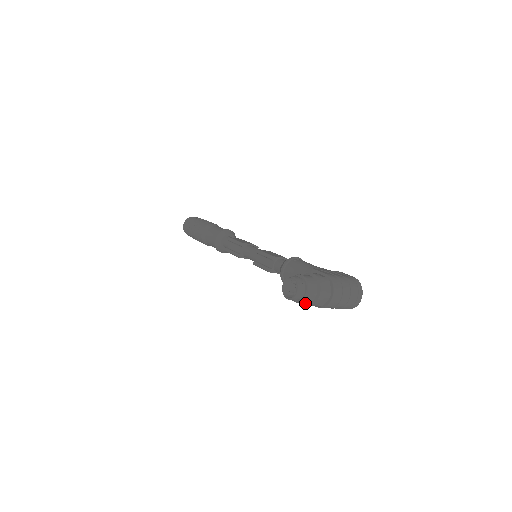
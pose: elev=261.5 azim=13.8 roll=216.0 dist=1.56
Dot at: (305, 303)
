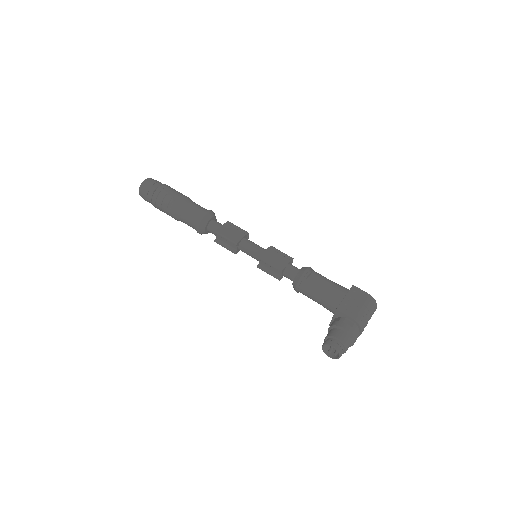
Dot at: occluded
